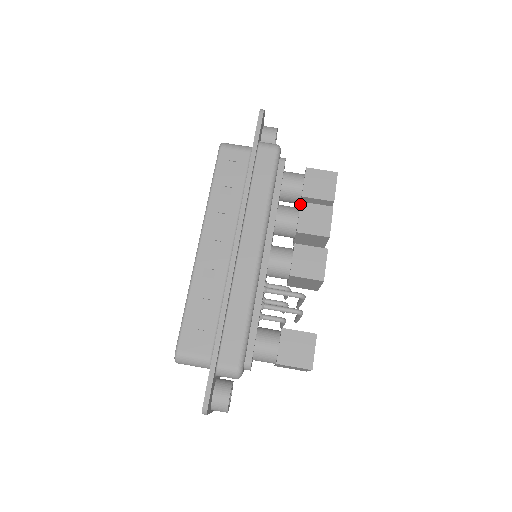
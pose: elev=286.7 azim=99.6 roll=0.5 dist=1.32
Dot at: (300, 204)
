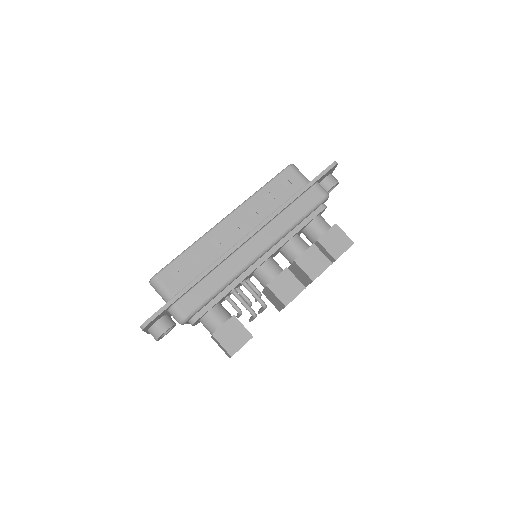
Dot at: (312, 244)
